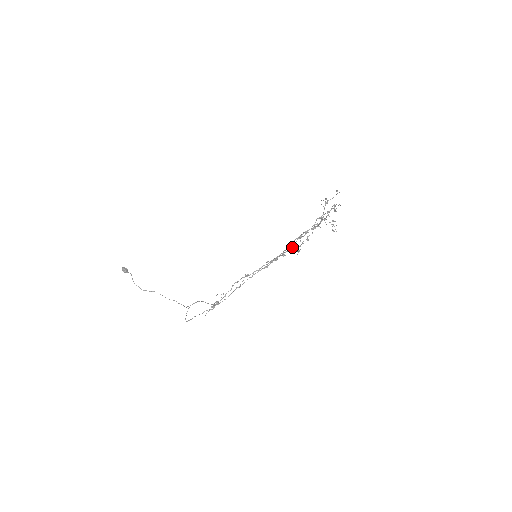
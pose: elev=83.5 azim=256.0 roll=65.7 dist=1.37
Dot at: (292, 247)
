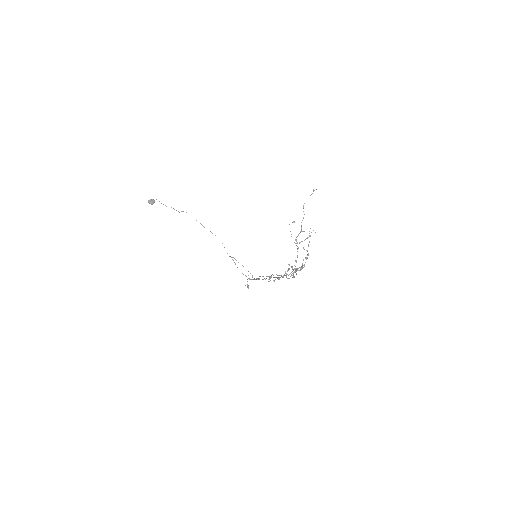
Dot at: (282, 276)
